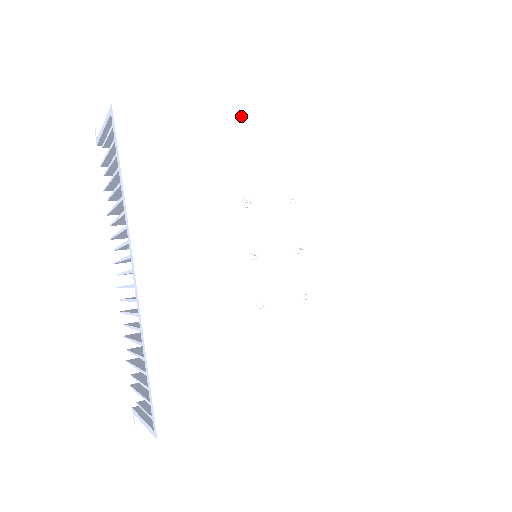
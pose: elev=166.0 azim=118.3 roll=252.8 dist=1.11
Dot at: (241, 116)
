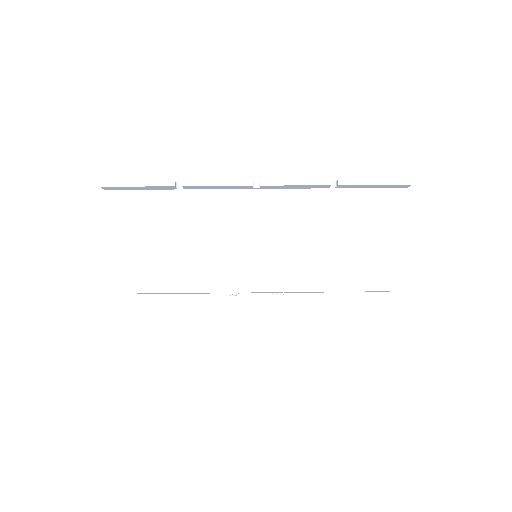
Dot at: (238, 292)
